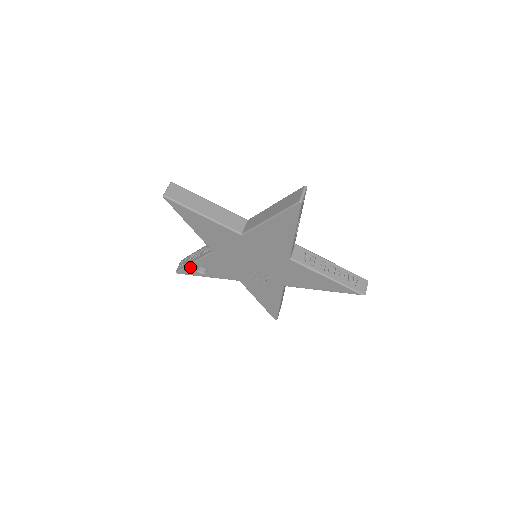
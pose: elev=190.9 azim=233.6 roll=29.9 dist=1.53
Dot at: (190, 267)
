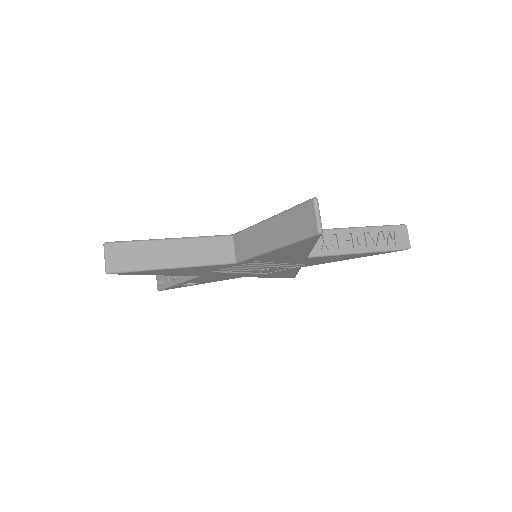
Dot at: (174, 286)
